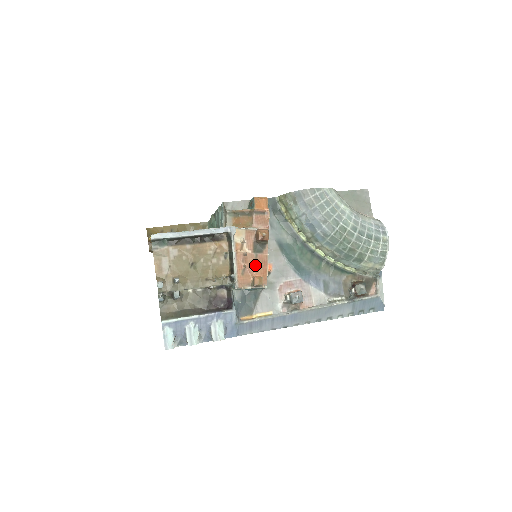
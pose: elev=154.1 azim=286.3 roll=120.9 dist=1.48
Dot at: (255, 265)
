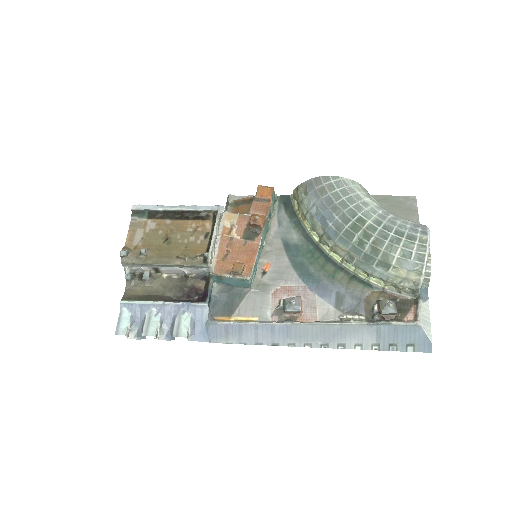
Dot at: (241, 252)
